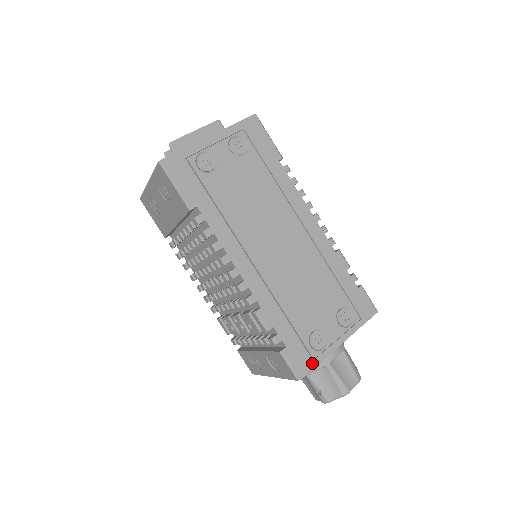
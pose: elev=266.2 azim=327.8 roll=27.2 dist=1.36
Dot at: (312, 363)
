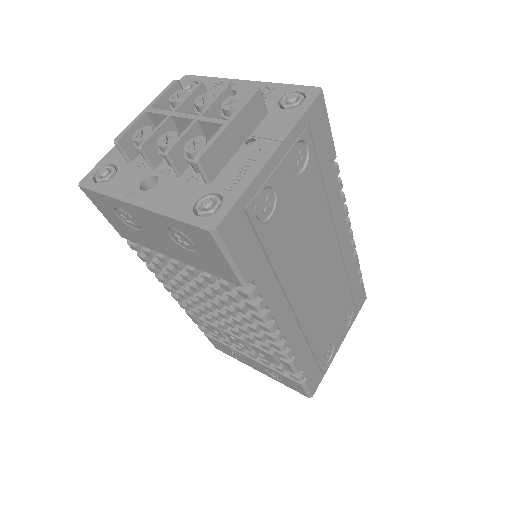
Dot at: (321, 377)
